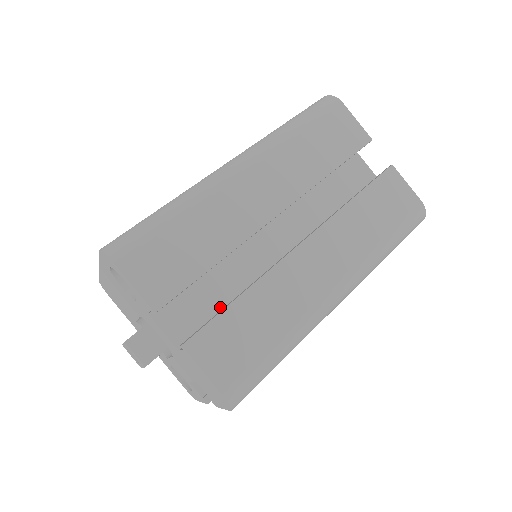
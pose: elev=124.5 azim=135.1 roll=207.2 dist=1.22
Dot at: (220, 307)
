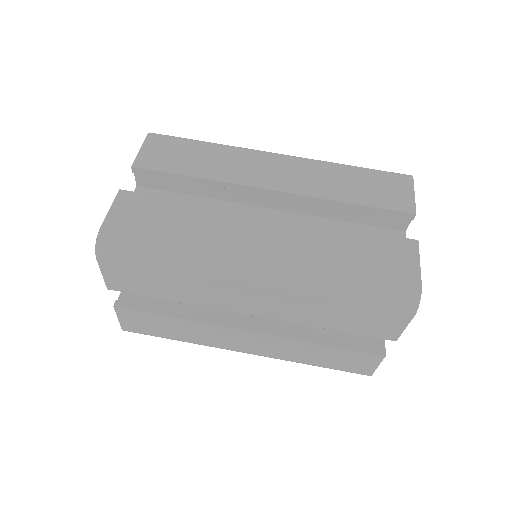
Dot at: occluded
